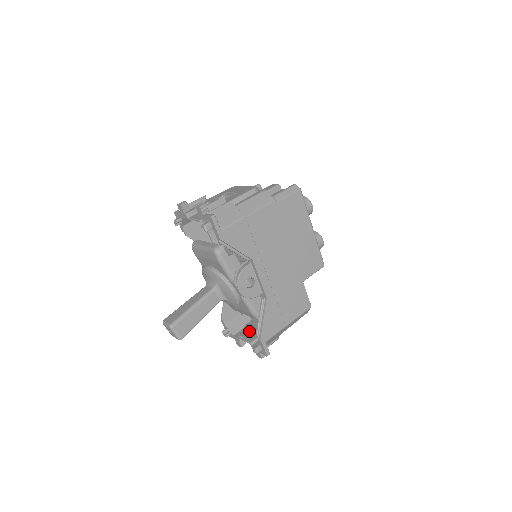
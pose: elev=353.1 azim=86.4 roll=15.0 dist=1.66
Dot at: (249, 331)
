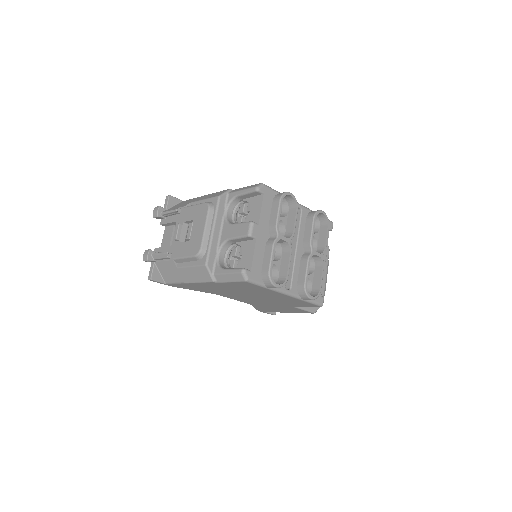
Dot at: occluded
